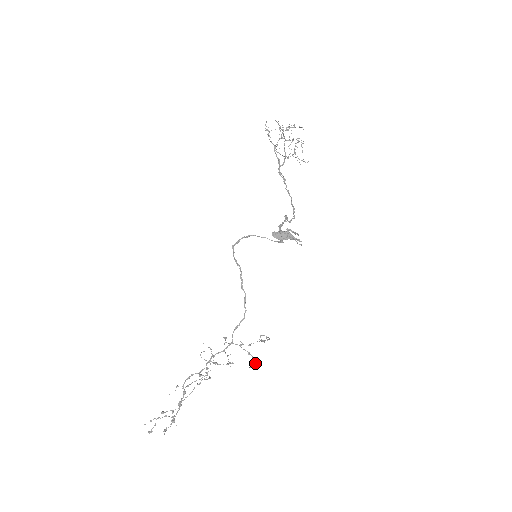
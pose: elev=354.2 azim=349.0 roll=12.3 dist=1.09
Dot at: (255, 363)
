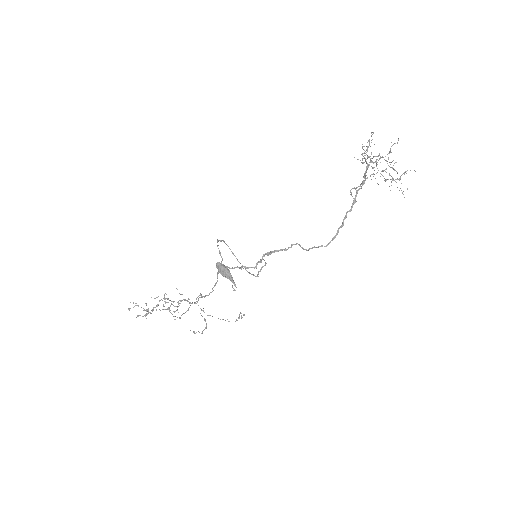
Dot at: occluded
